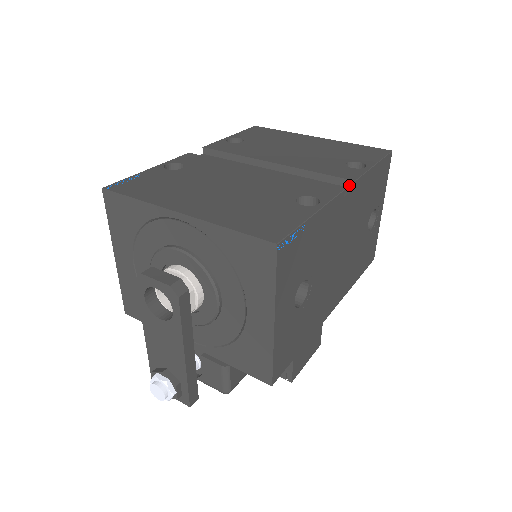
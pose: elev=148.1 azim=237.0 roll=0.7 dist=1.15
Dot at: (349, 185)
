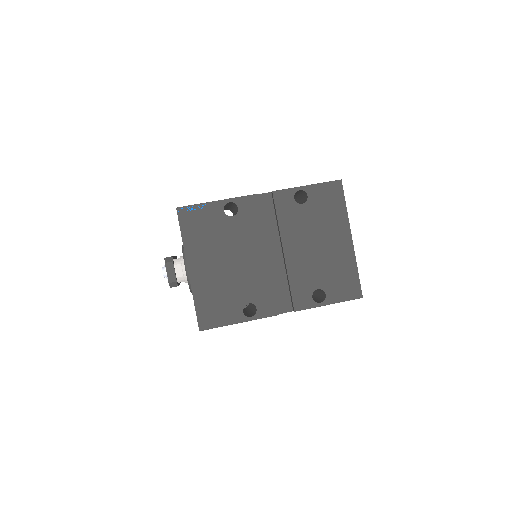
Dot at: (293, 308)
